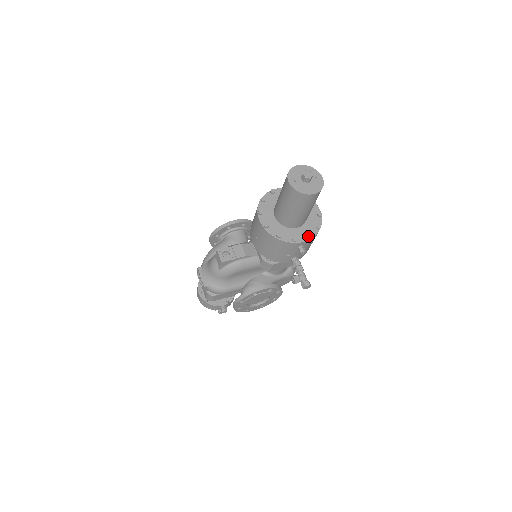
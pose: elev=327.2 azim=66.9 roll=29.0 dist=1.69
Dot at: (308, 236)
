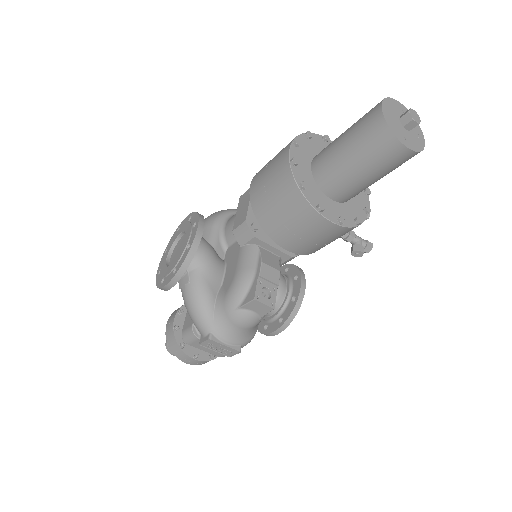
Dot at: (368, 192)
